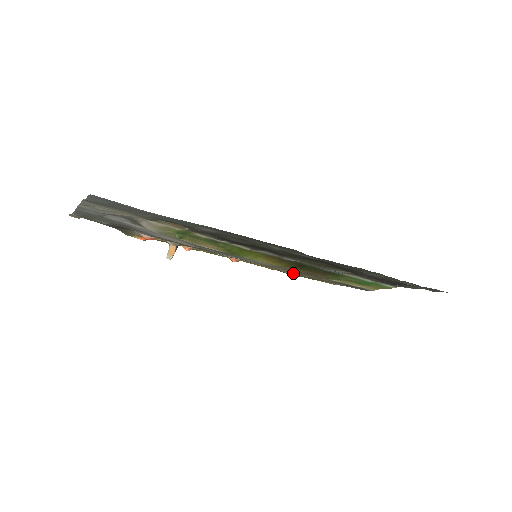
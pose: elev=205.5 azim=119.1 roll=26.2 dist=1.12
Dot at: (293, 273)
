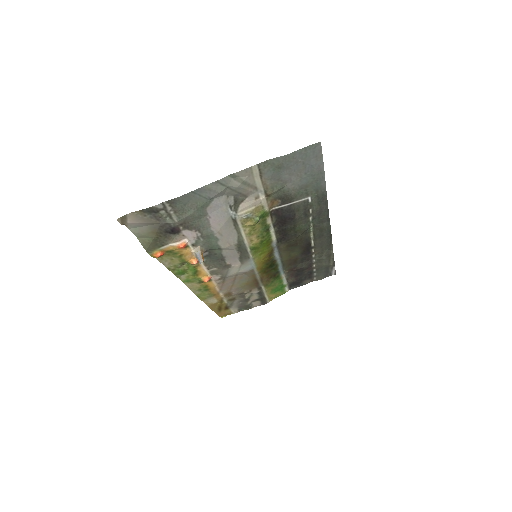
Dot at: (221, 298)
